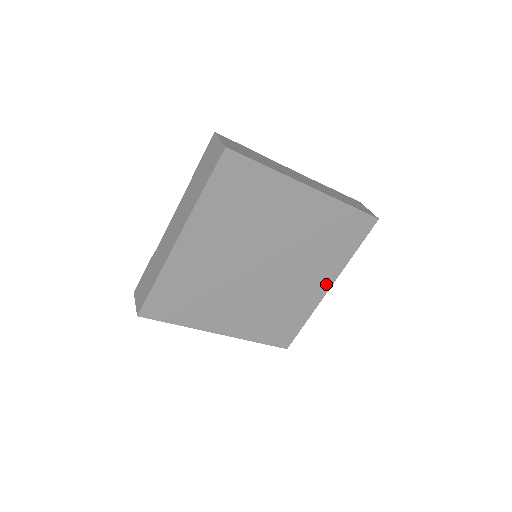
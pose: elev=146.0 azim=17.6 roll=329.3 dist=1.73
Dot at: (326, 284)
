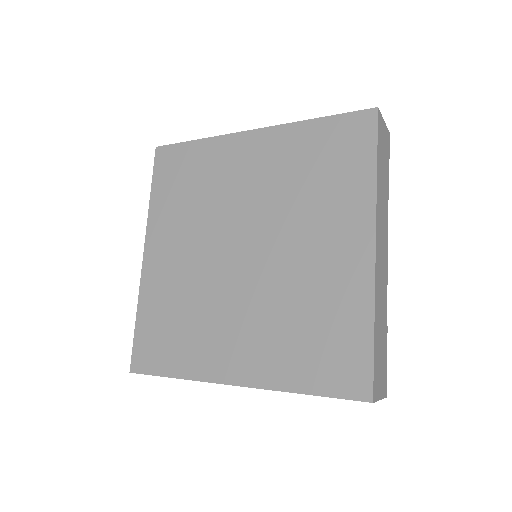
Dot at: (363, 241)
